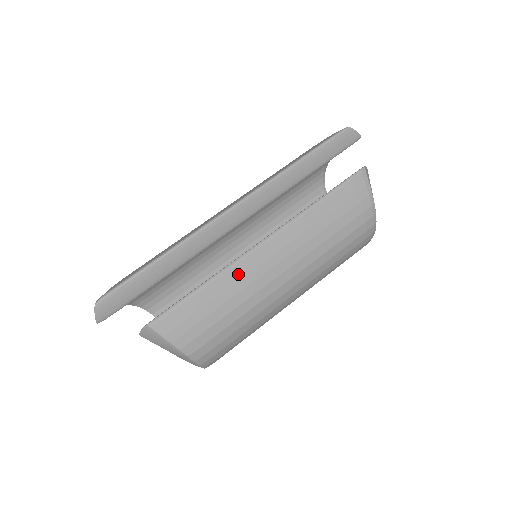
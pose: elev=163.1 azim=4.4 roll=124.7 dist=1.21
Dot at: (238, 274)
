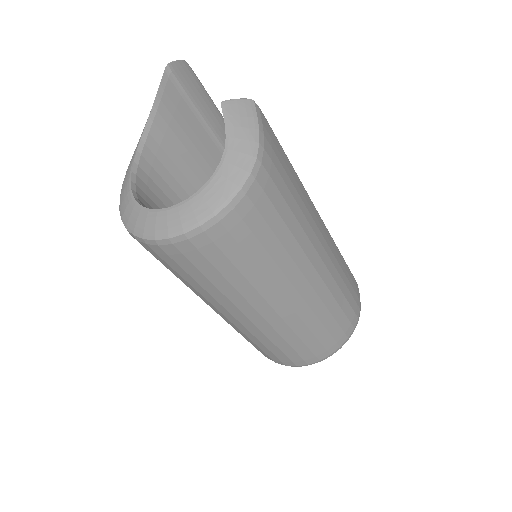
Dot at: (306, 196)
